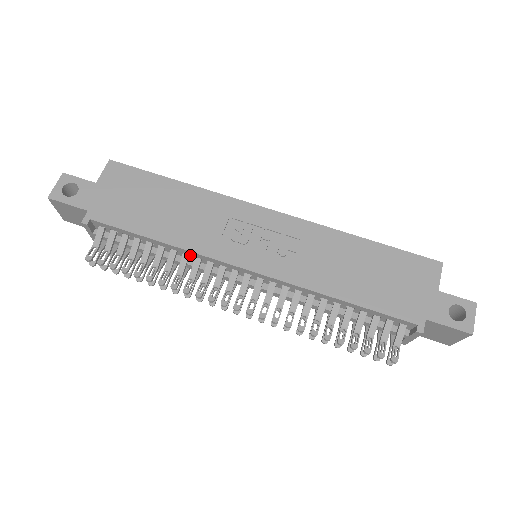
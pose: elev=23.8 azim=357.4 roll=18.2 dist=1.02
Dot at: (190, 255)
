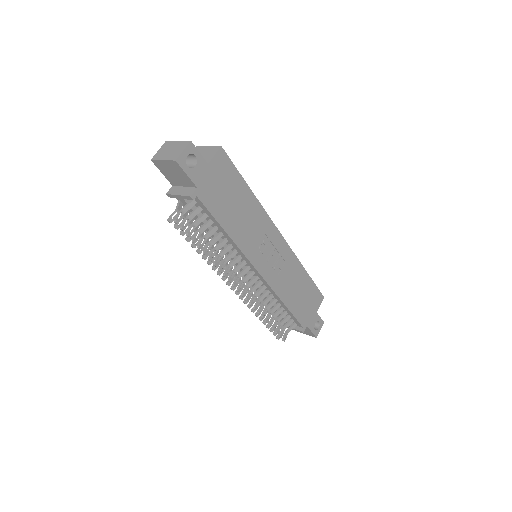
Dot at: (234, 247)
